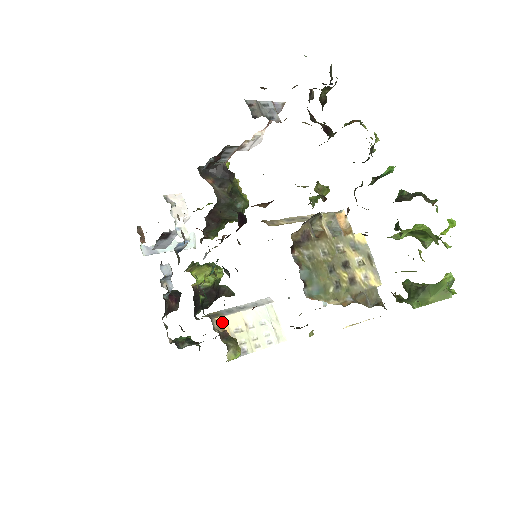
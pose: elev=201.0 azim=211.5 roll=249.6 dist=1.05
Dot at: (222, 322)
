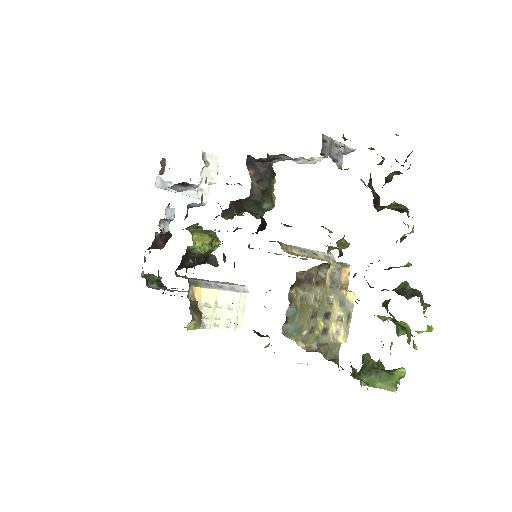
Dot at: (197, 292)
